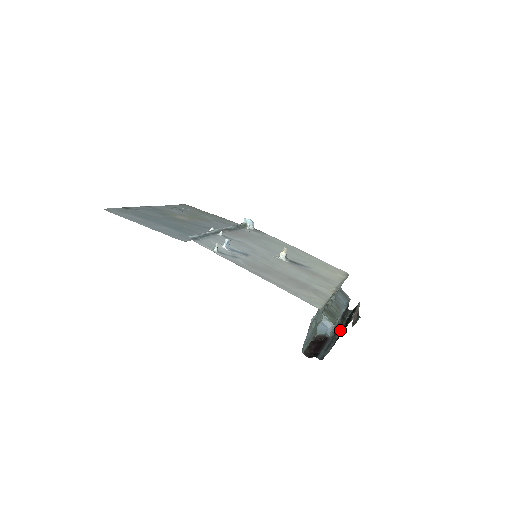
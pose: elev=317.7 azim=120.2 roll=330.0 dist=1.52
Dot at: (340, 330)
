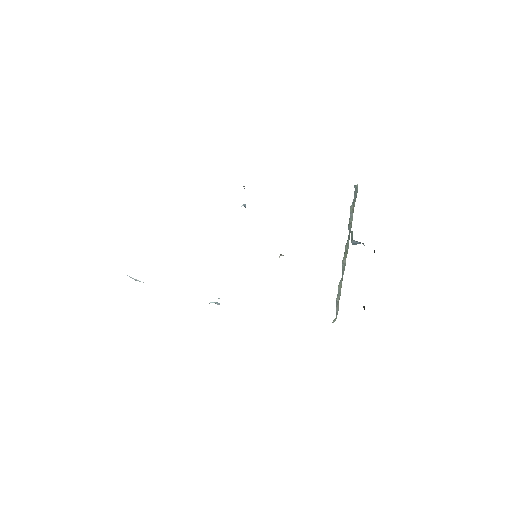
Dot at: occluded
